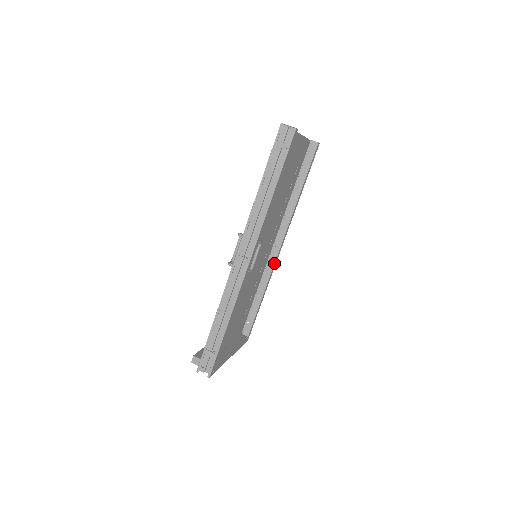
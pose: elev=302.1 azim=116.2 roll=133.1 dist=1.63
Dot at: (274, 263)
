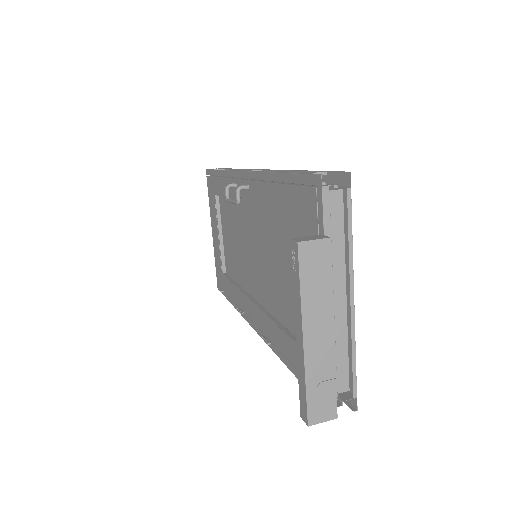
Dot at: occluded
